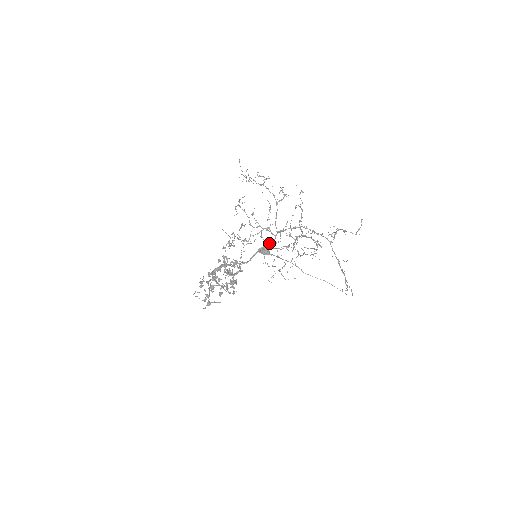
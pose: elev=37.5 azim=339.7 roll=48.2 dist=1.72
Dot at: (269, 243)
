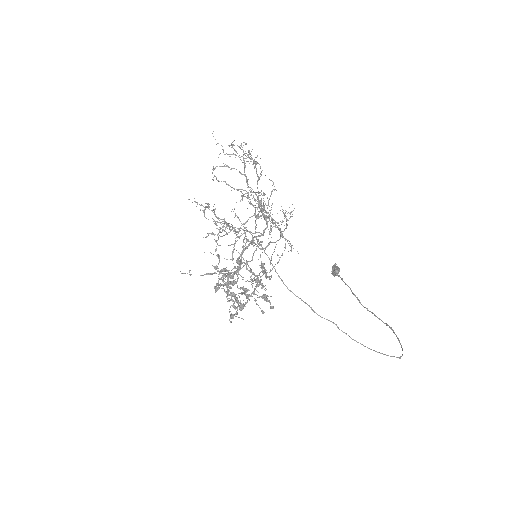
Dot at: occluded
